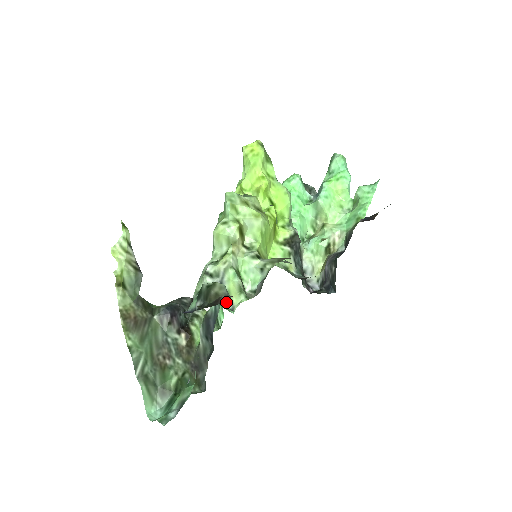
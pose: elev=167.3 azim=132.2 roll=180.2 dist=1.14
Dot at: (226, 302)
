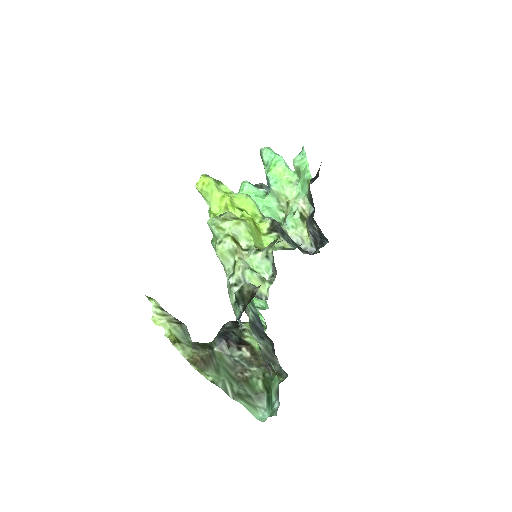
Dot at: (258, 297)
